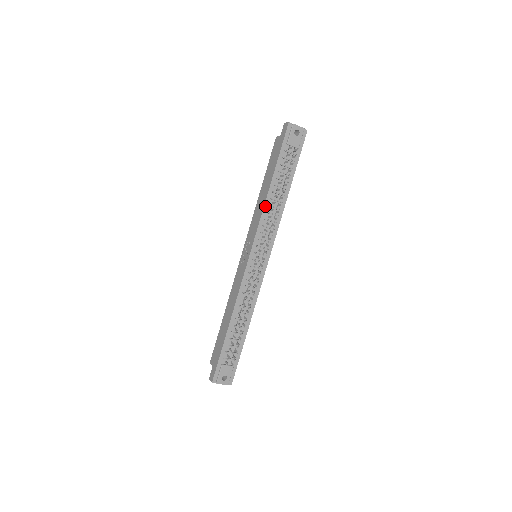
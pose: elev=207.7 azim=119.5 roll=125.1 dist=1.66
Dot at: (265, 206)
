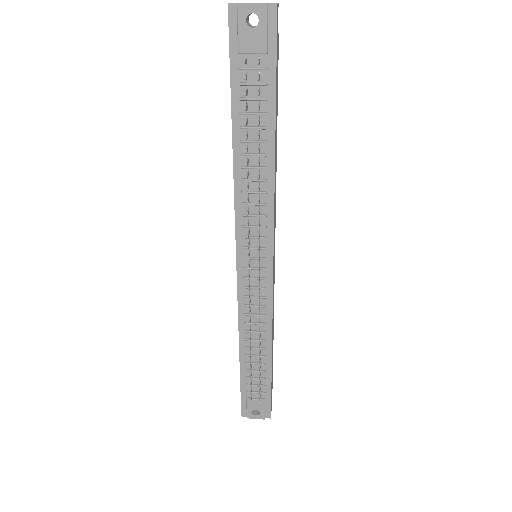
Dot at: (236, 182)
